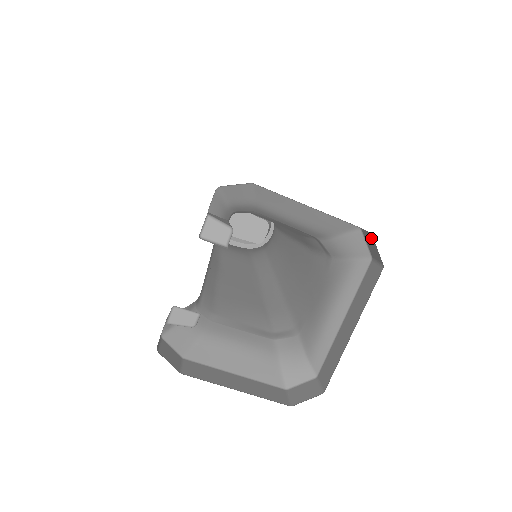
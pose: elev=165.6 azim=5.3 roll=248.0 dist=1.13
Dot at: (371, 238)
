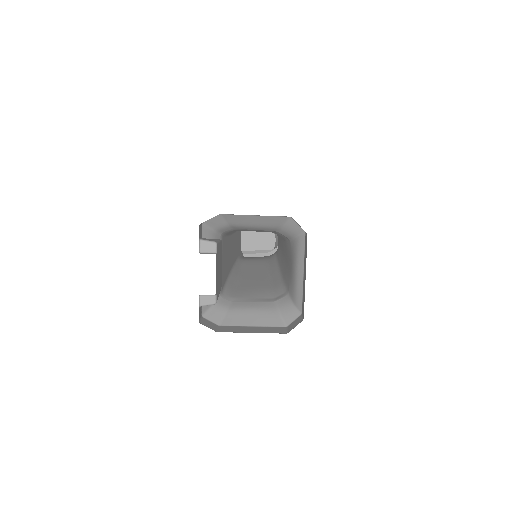
Dot at: occluded
